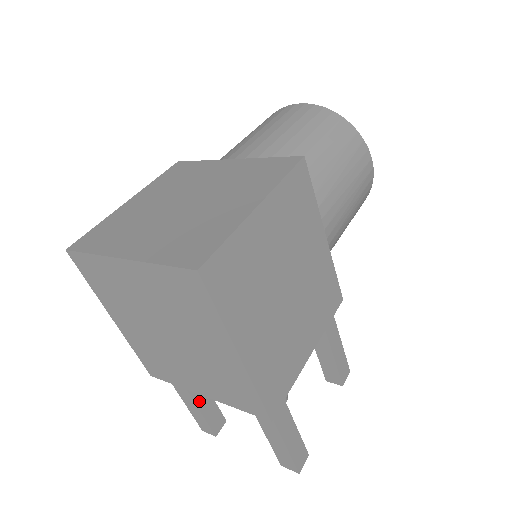
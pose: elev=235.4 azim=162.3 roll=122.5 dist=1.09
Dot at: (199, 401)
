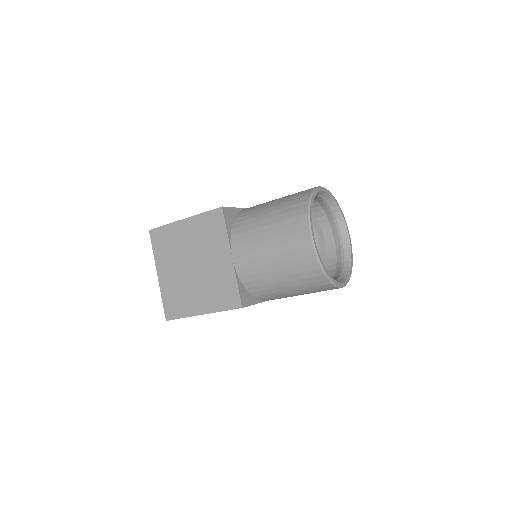
Dot at: occluded
